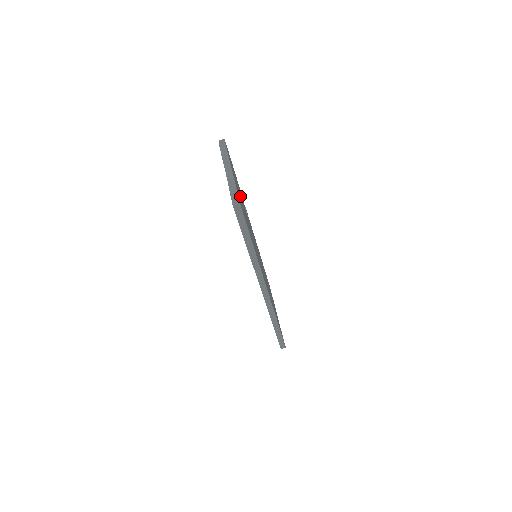
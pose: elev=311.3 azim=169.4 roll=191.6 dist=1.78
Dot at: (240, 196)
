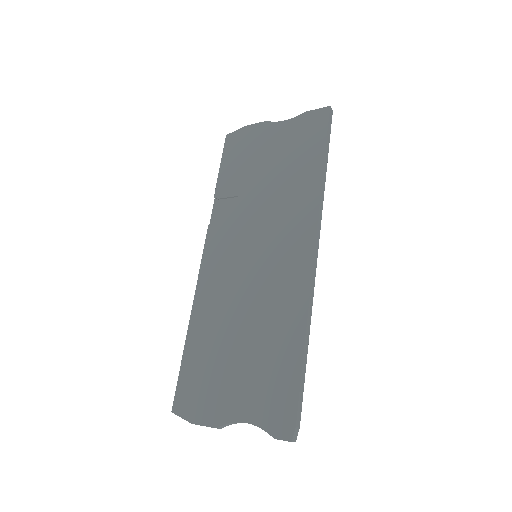
Dot at: occluded
